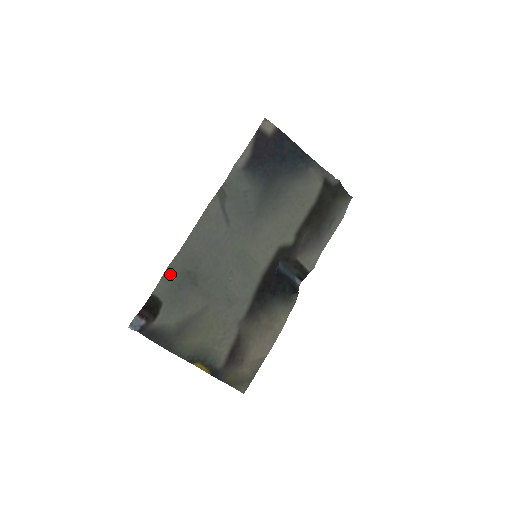
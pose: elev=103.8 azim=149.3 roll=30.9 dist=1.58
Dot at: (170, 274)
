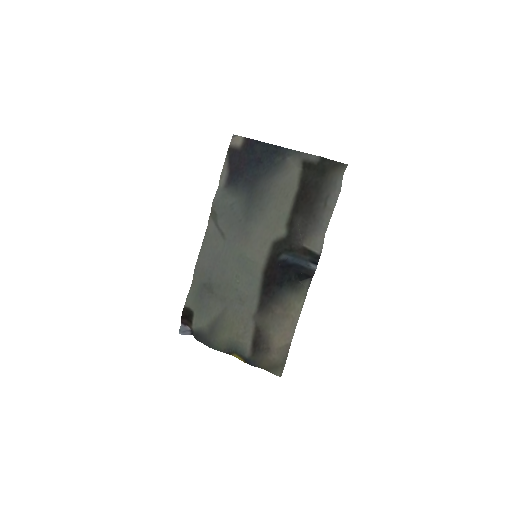
Dot at: (193, 289)
